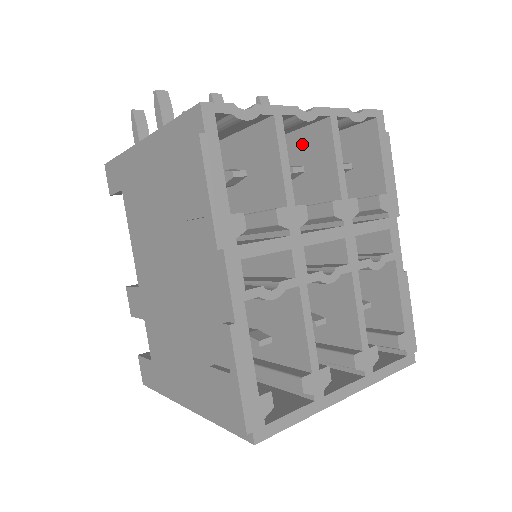
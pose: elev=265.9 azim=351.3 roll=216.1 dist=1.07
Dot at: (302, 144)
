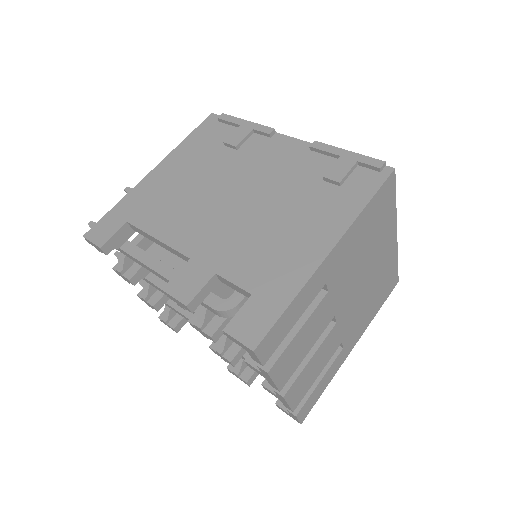
Dot at: occluded
